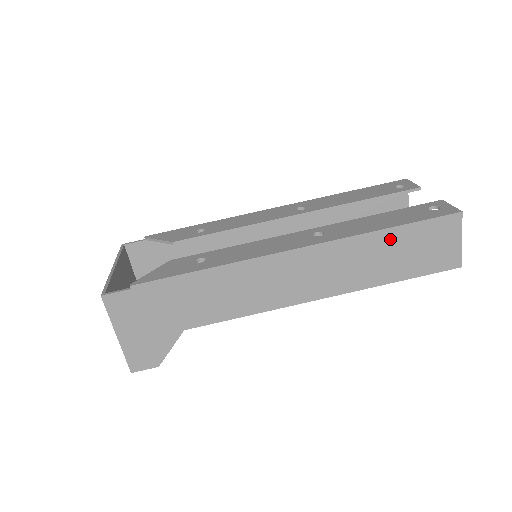
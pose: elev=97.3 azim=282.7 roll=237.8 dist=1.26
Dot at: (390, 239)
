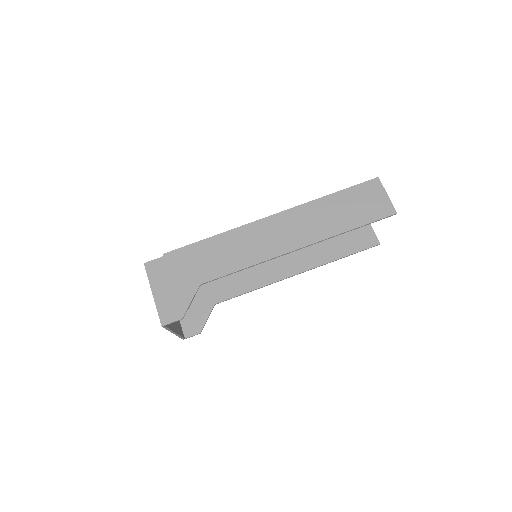
Dot at: (334, 201)
